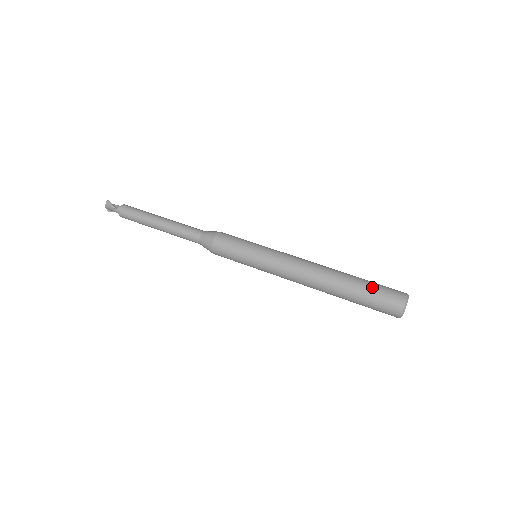
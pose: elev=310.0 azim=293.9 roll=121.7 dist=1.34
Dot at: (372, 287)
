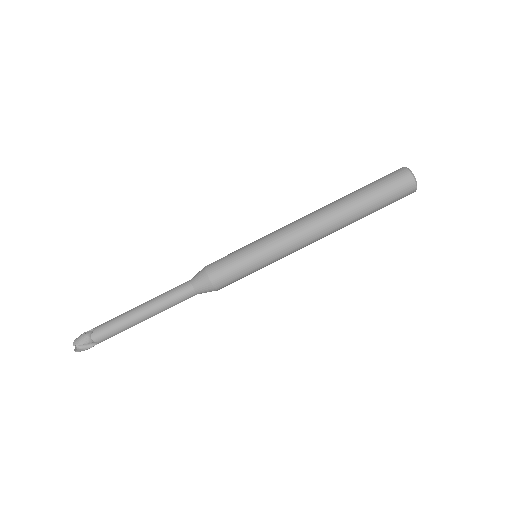
Dot at: (383, 206)
